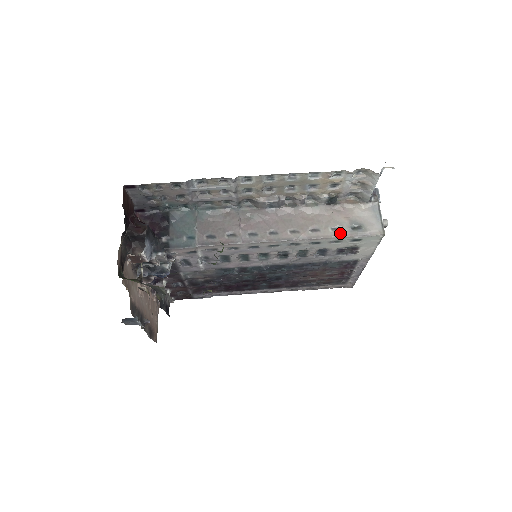
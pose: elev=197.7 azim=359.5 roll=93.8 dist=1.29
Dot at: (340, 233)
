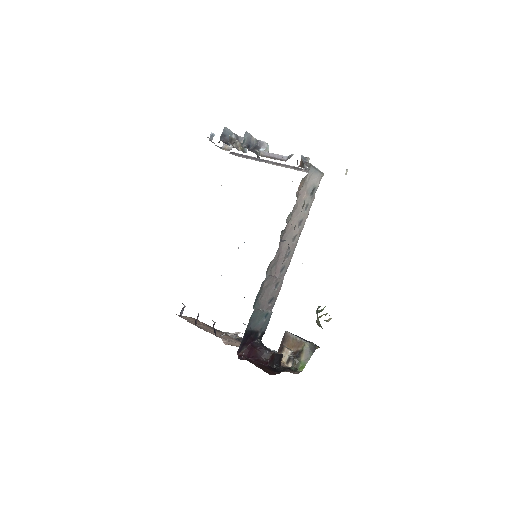
Dot at: (310, 206)
